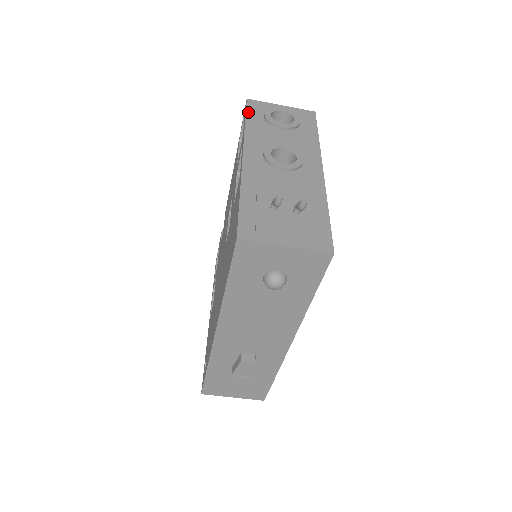
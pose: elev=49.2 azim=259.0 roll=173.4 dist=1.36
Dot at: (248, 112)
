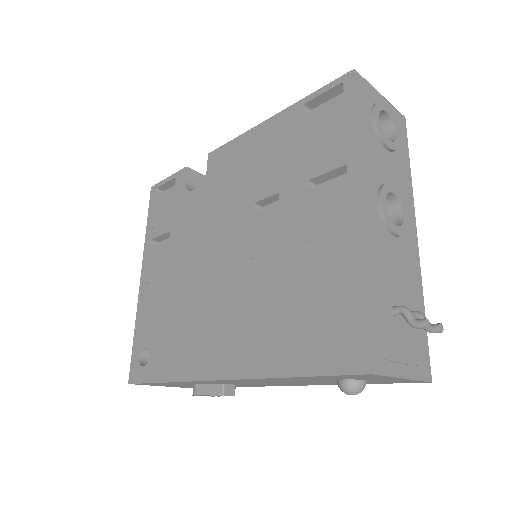
Dot at: (358, 102)
